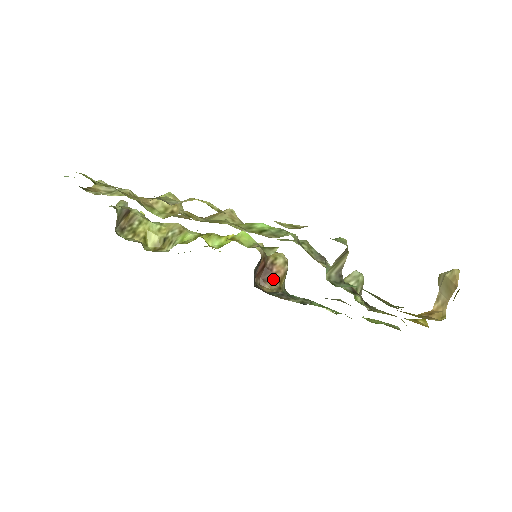
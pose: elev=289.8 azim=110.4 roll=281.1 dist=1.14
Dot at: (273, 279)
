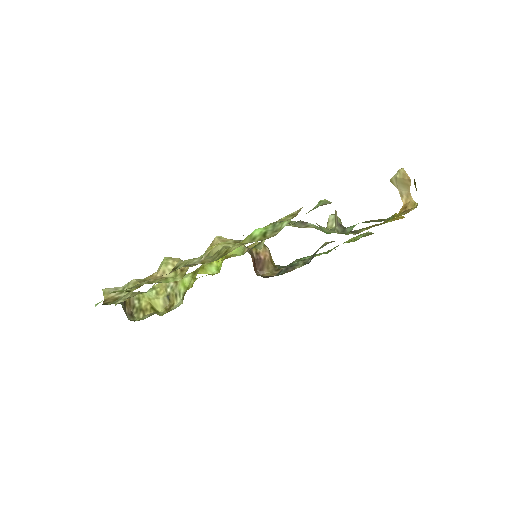
Dot at: (266, 264)
